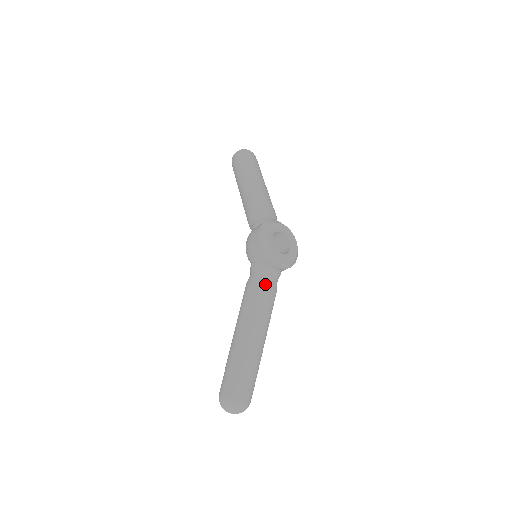
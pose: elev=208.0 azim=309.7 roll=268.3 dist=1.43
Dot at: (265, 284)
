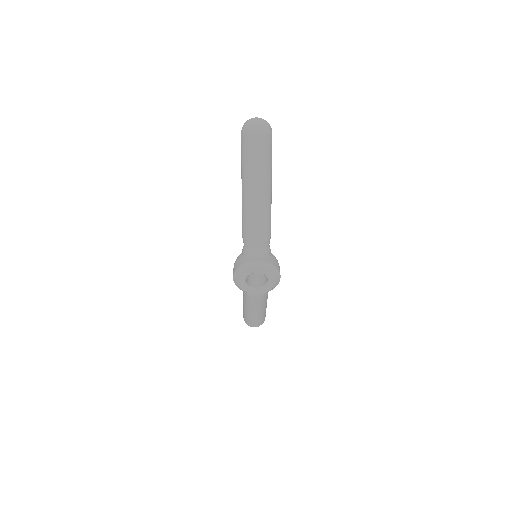
Dot at: (250, 295)
